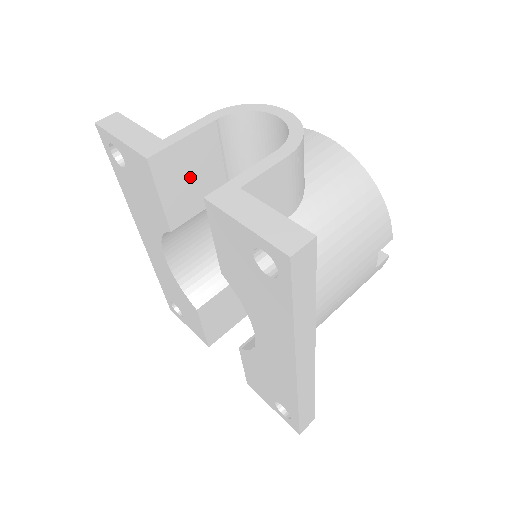
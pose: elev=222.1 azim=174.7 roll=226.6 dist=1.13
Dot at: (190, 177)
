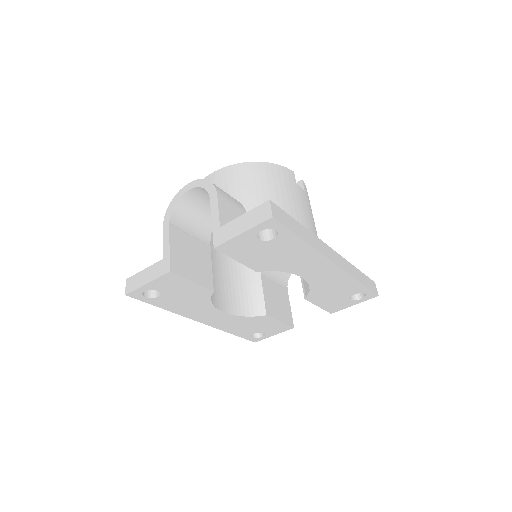
Dot at: (191, 259)
